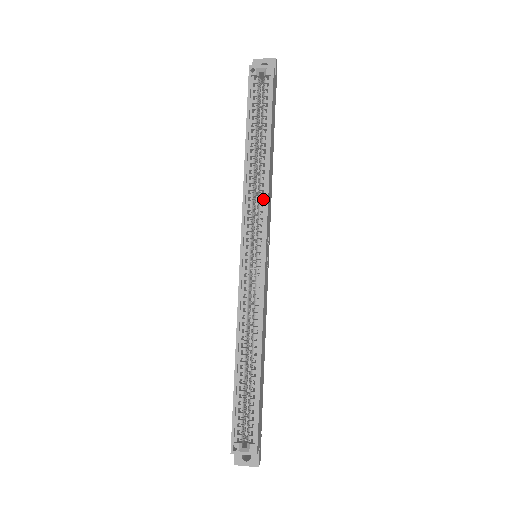
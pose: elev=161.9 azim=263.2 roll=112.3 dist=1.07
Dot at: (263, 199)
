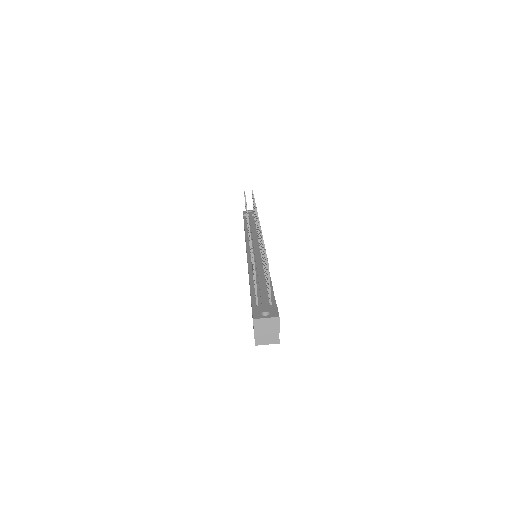
Dot at: occluded
